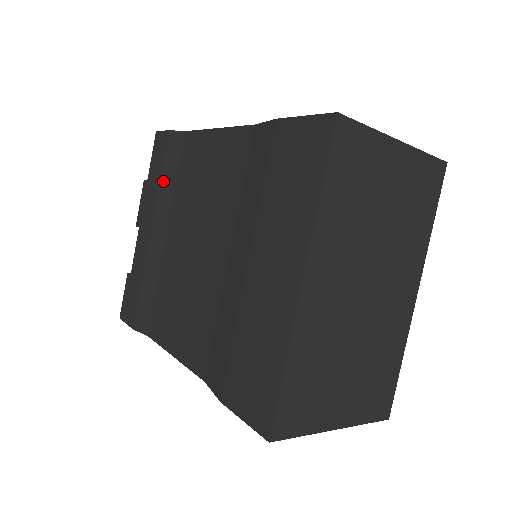
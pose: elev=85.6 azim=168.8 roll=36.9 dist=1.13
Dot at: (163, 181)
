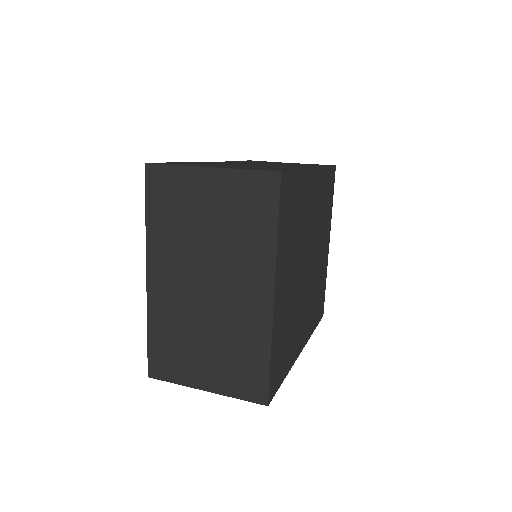
Dot at: occluded
